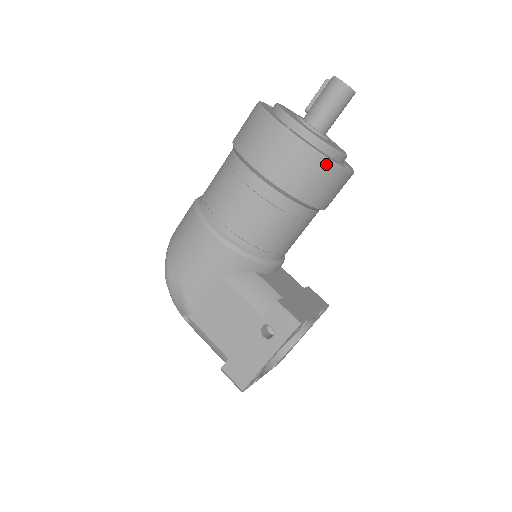
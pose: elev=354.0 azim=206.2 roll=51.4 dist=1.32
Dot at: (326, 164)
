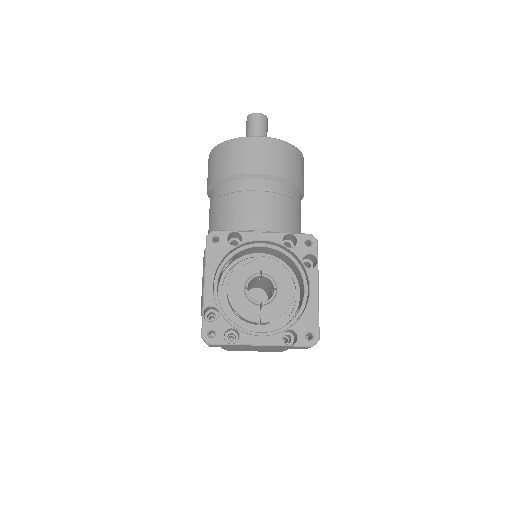
Dot at: (225, 145)
